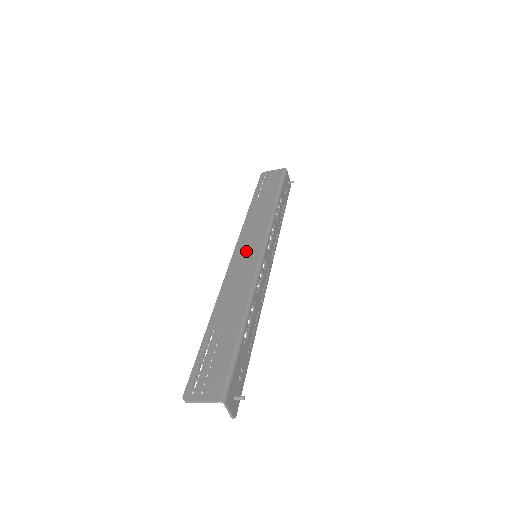
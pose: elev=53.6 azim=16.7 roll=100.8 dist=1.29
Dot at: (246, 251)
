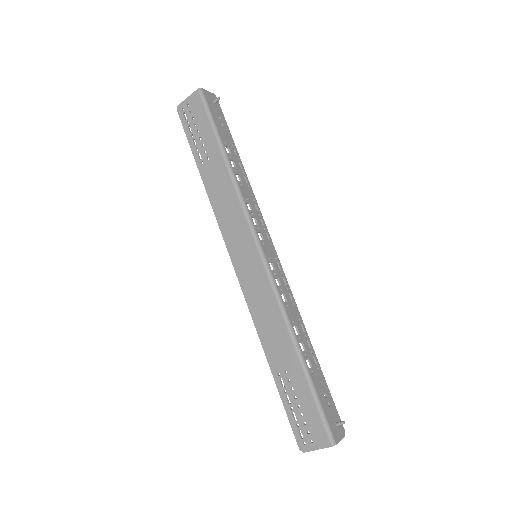
Dot at: (244, 259)
